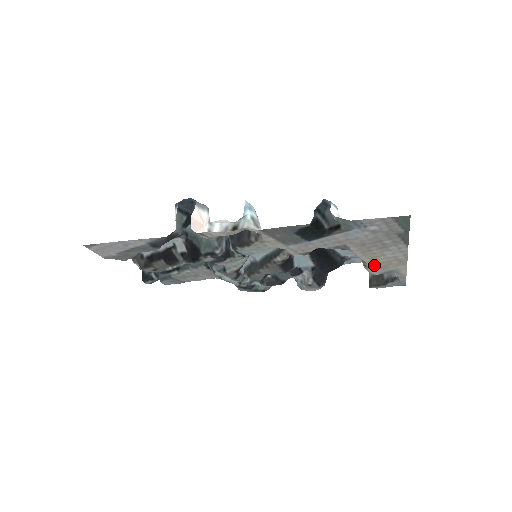
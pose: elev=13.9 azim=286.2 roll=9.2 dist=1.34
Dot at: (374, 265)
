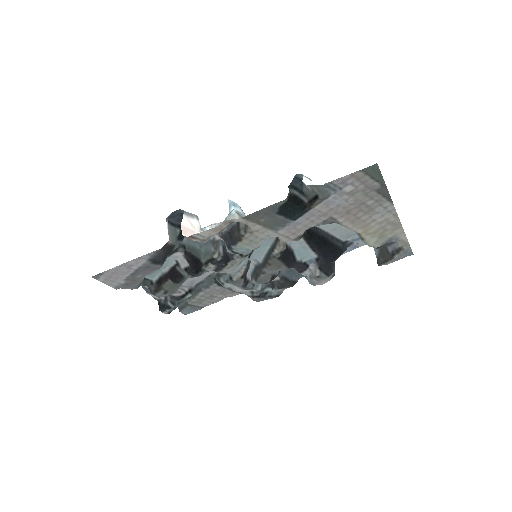
Dot at: (370, 236)
